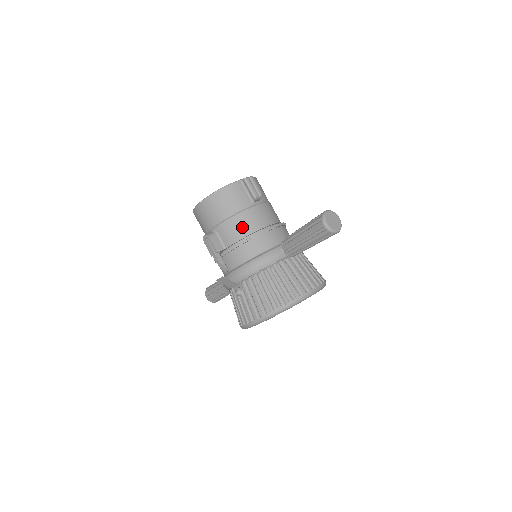
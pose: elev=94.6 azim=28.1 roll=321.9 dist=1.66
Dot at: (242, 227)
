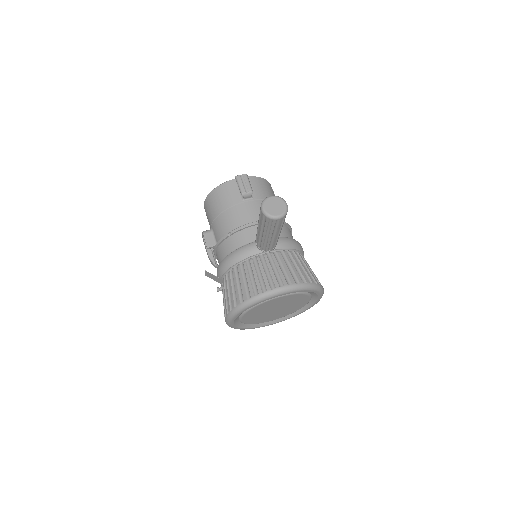
Dot at: (228, 223)
